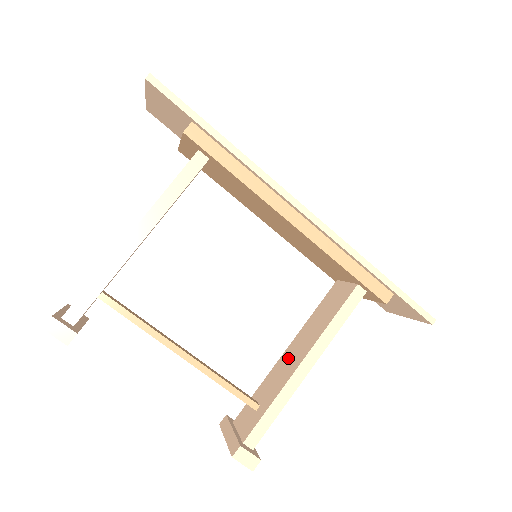
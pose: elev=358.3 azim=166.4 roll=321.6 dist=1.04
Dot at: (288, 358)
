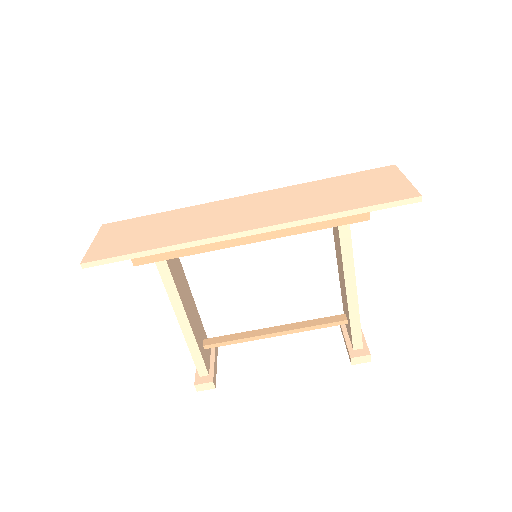
Dot at: (341, 280)
